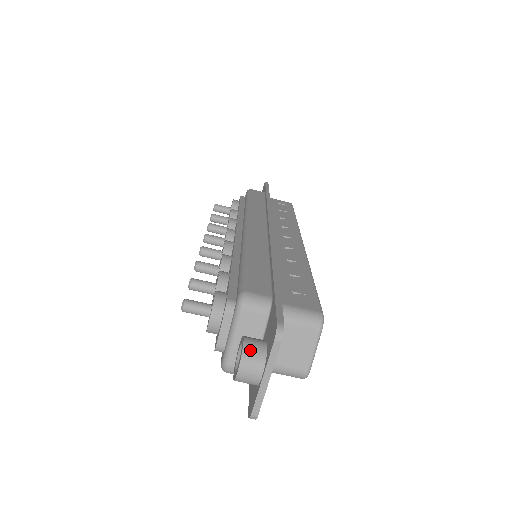
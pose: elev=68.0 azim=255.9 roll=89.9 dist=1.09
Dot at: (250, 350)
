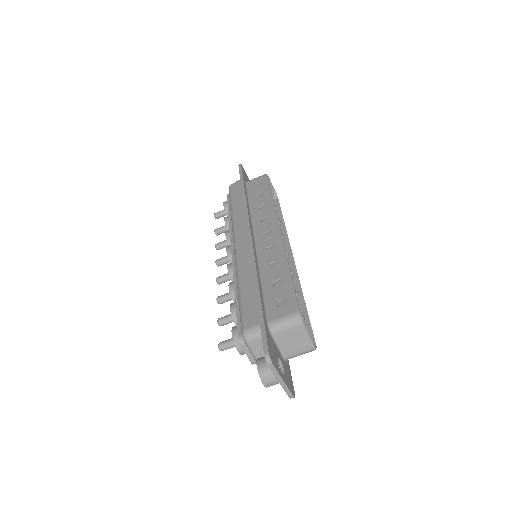
Dot at: (263, 371)
